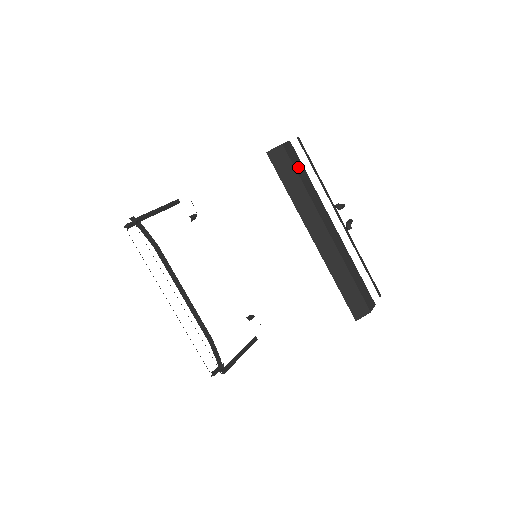
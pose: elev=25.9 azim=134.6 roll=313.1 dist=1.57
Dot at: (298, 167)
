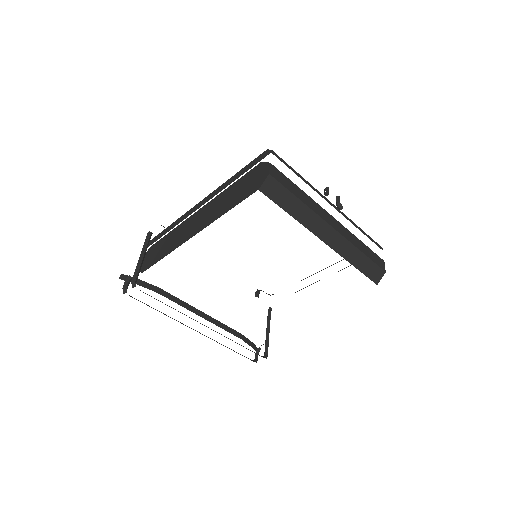
Dot at: (289, 186)
